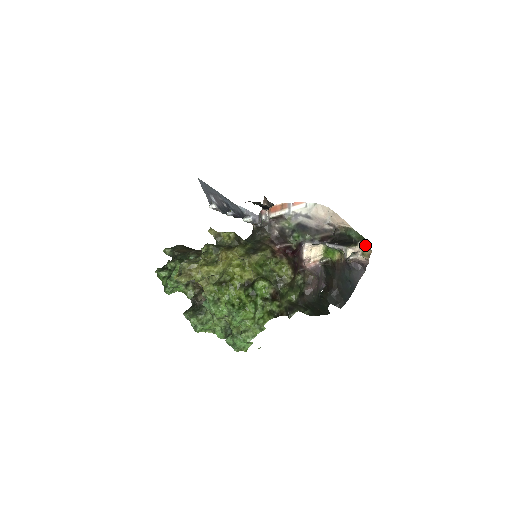
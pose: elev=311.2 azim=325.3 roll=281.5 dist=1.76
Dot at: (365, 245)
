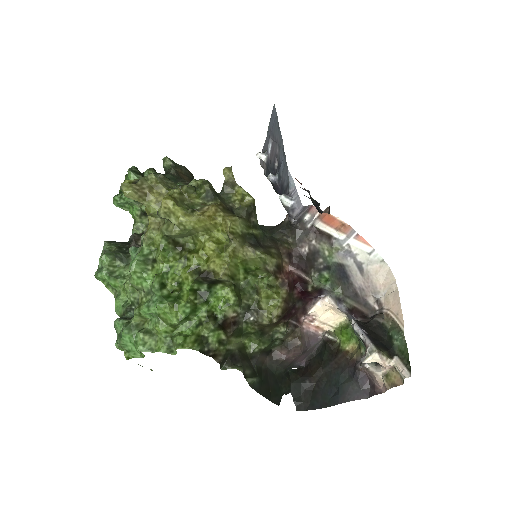
Dot at: (402, 368)
